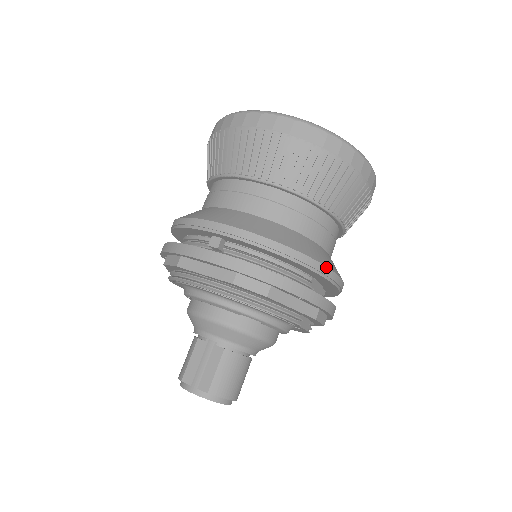
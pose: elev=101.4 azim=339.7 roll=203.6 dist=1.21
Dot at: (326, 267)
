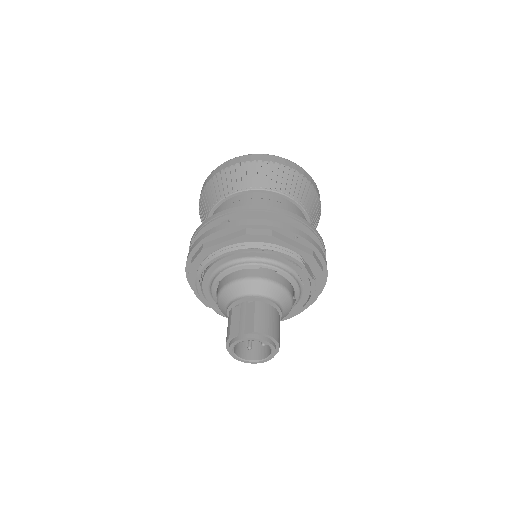
Dot at: (305, 220)
